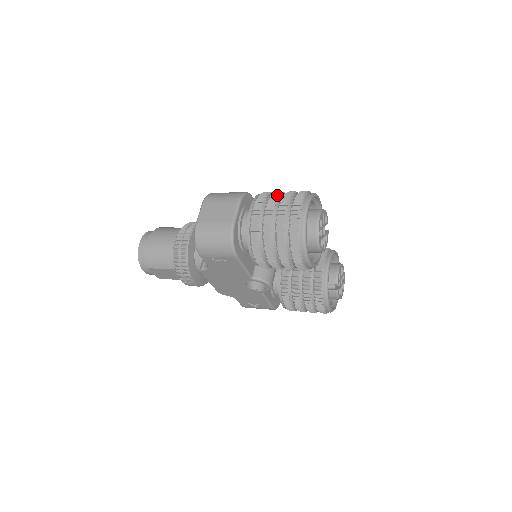
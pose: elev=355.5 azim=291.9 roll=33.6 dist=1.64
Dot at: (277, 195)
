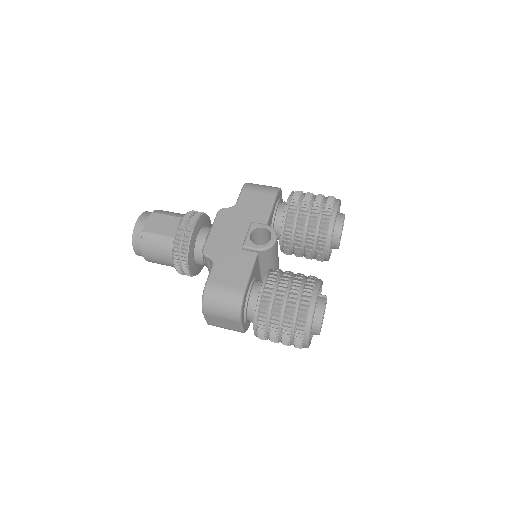
Dot at: (276, 328)
